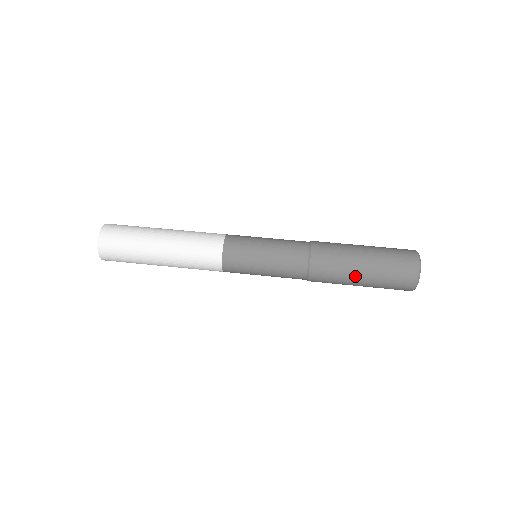
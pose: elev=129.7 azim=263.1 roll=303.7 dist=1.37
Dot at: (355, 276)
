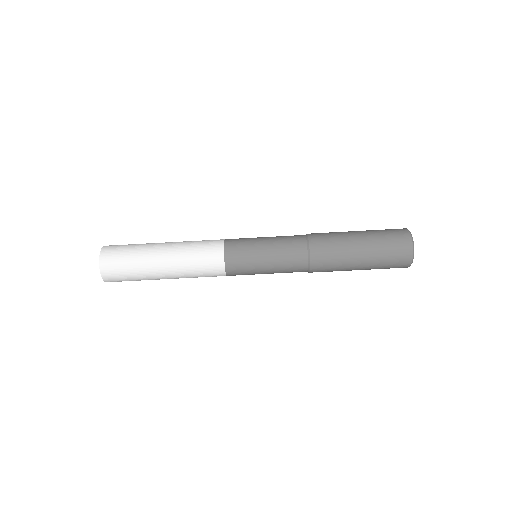
Dot at: occluded
